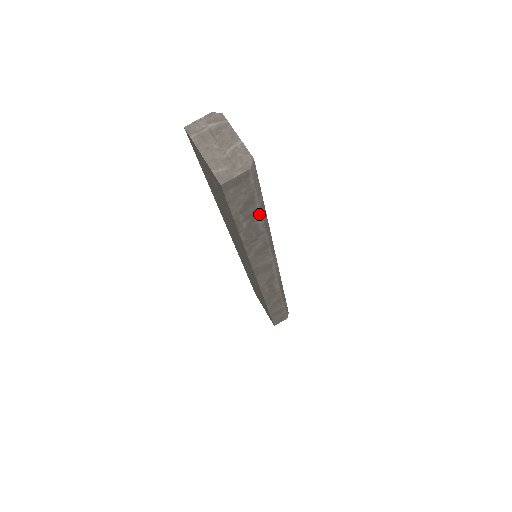
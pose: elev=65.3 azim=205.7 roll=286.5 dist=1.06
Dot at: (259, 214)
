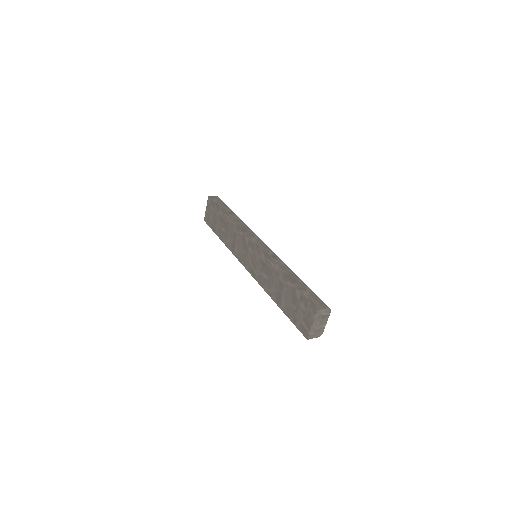
Dot at: occluded
